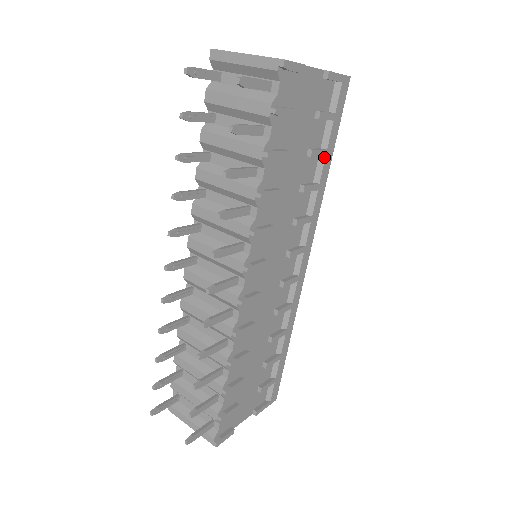
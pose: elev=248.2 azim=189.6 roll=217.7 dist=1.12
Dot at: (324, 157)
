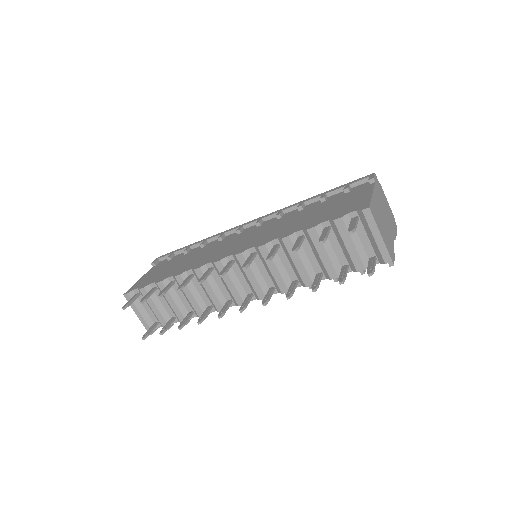
Dot at: occluded
